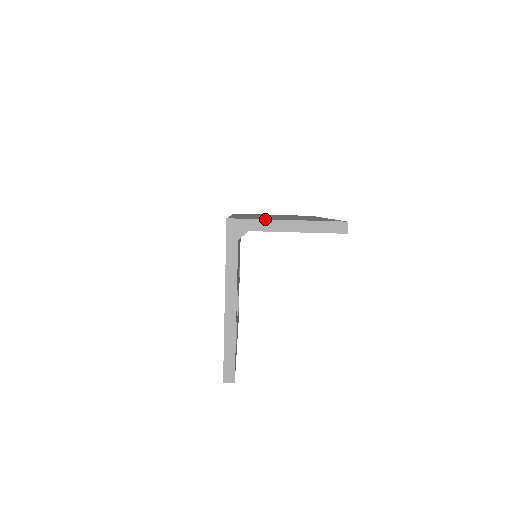
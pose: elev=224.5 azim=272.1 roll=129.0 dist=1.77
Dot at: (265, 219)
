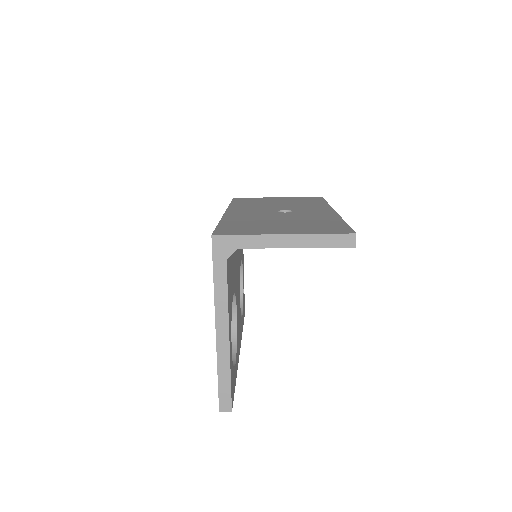
Dot at: (257, 234)
